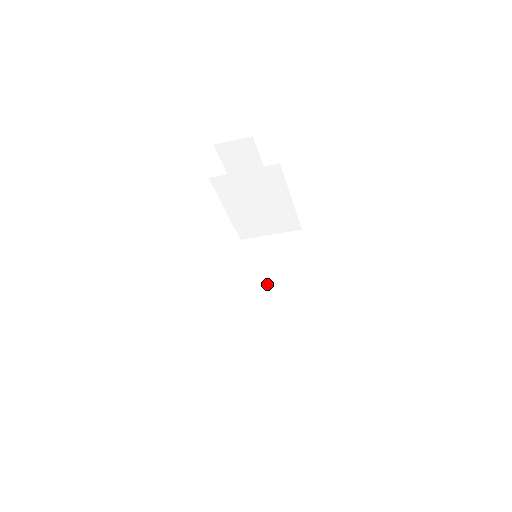
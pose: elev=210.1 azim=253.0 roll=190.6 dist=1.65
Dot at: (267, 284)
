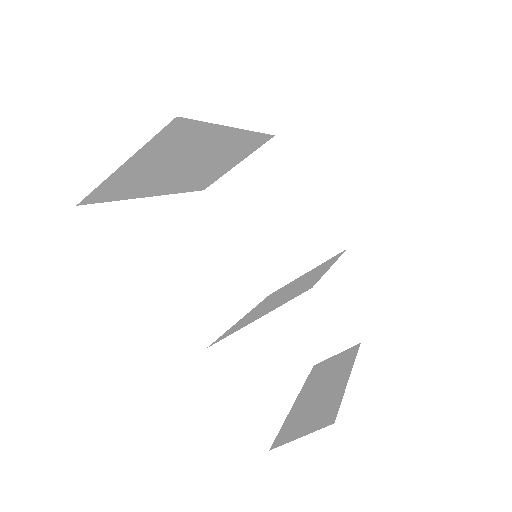
Dot at: (277, 298)
